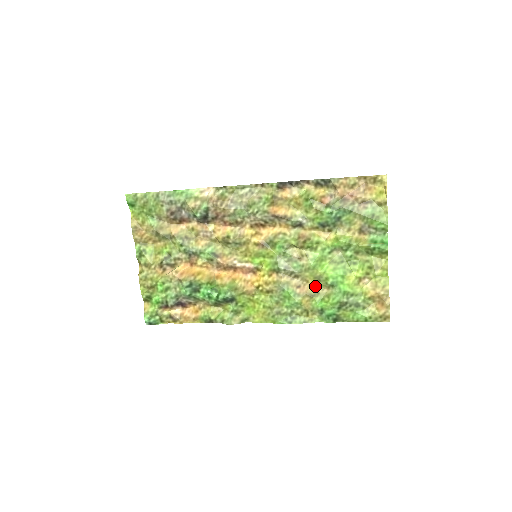
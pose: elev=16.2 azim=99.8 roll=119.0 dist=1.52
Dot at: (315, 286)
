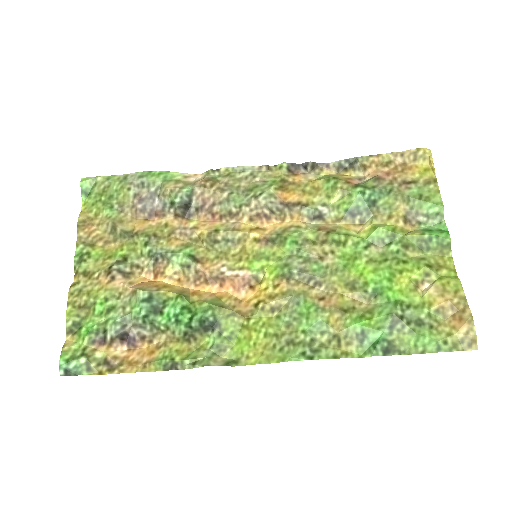
Dot at: (348, 298)
